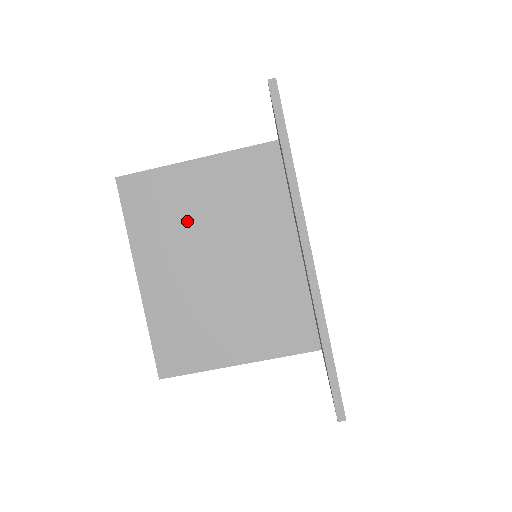
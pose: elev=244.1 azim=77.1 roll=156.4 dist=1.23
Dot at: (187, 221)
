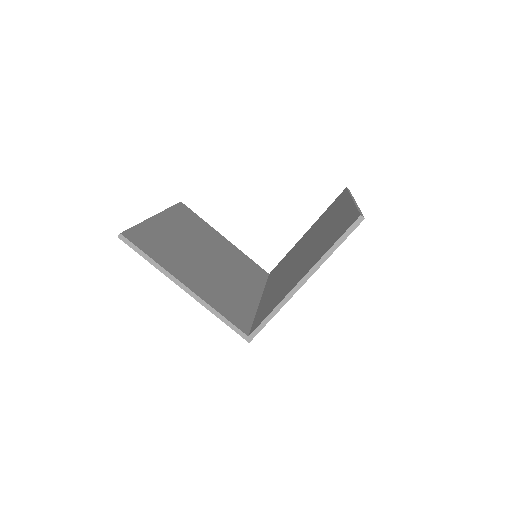
Dot at: (205, 238)
